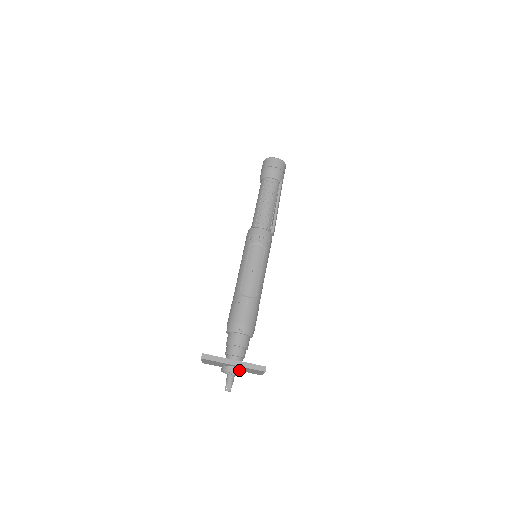
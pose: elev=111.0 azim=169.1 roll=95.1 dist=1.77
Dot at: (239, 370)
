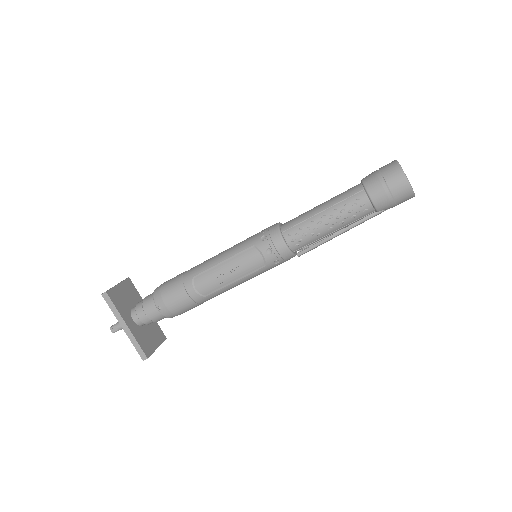
Dot at: occluded
